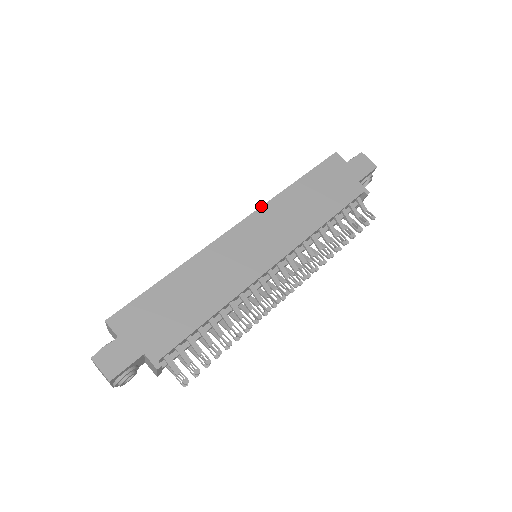
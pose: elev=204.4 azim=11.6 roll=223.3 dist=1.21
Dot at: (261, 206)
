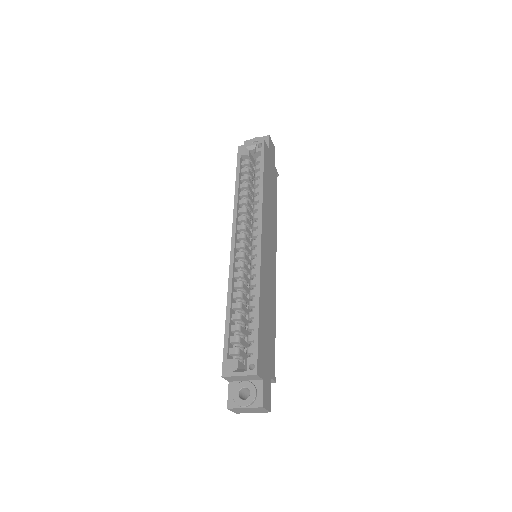
Dot at: (262, 215)
